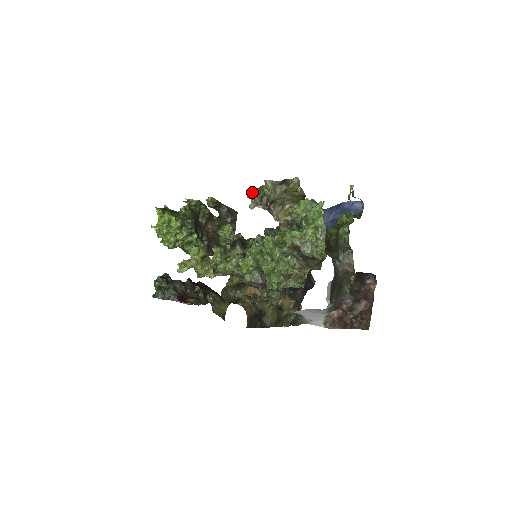
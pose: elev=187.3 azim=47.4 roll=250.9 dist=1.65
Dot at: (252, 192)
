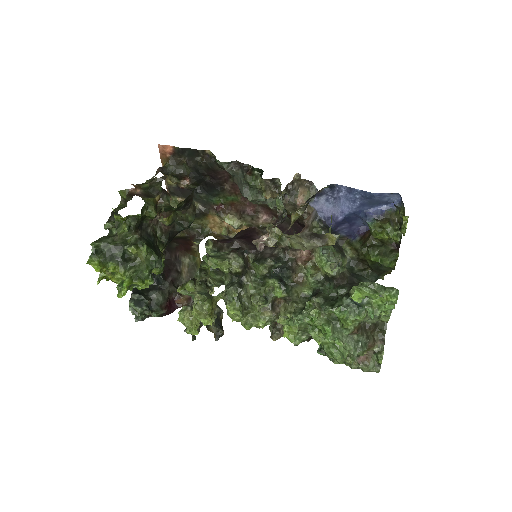
Dot at: (263, 244)
